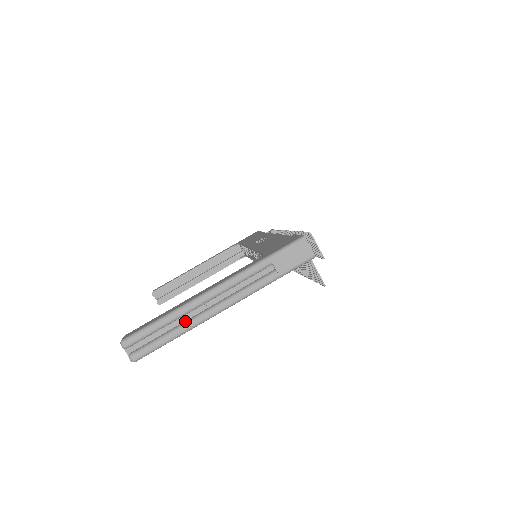
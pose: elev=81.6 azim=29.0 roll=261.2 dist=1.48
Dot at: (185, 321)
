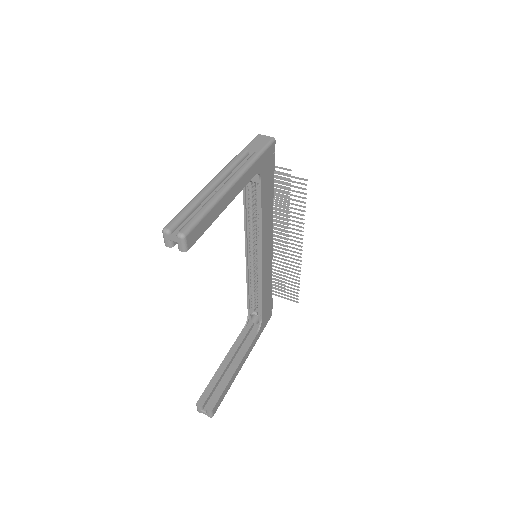
Dot at: (209, 200)
